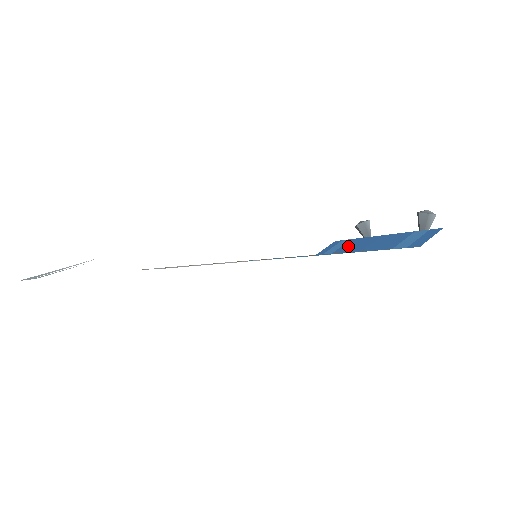
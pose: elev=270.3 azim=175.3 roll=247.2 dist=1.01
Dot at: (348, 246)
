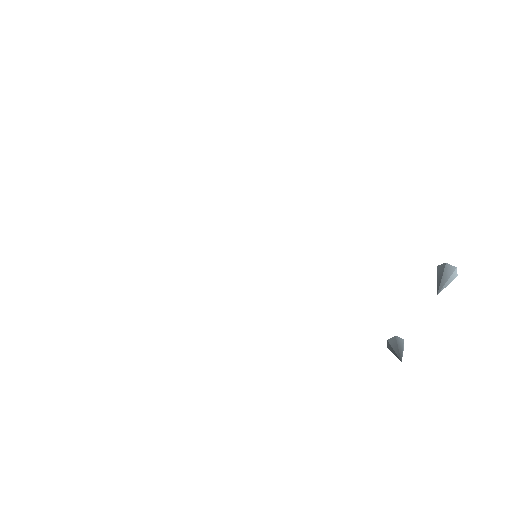
Dot at: occluded
